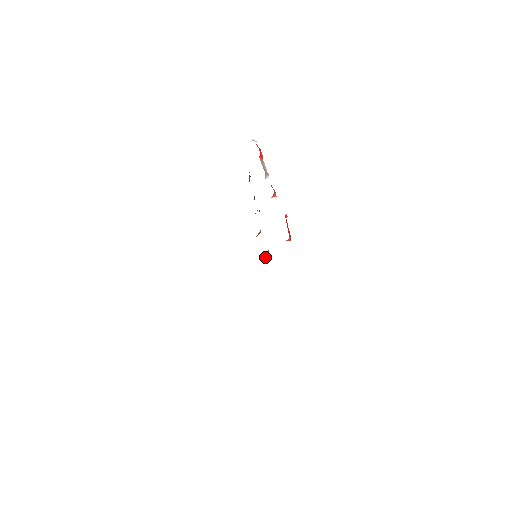
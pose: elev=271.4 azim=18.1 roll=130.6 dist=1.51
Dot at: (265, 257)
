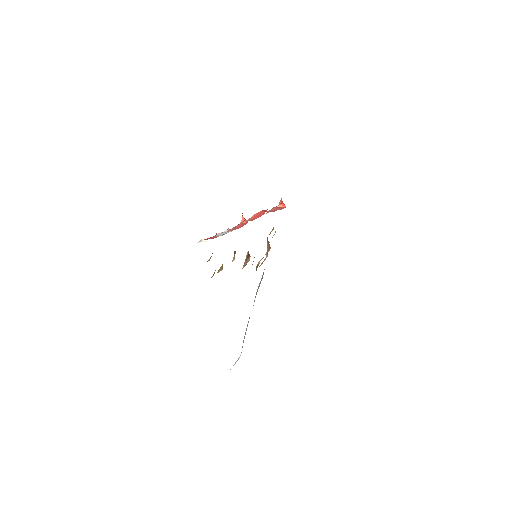
Dot at: (268, 246)
